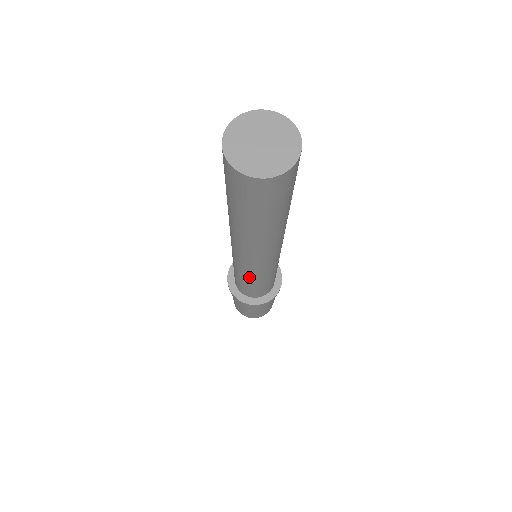
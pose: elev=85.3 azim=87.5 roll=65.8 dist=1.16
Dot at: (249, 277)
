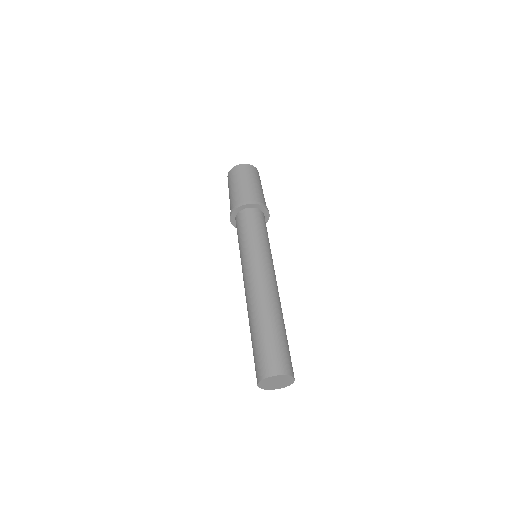
Dot at: occluded
